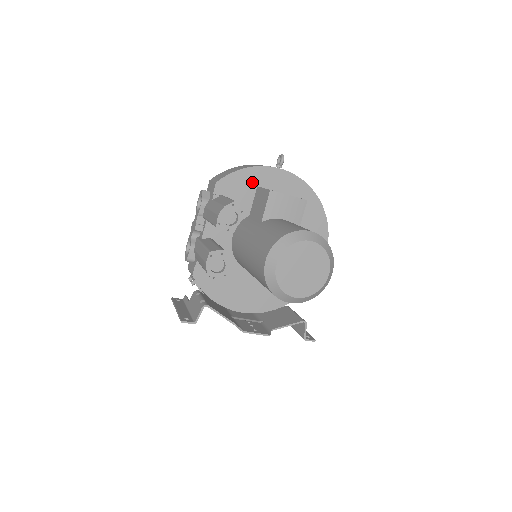
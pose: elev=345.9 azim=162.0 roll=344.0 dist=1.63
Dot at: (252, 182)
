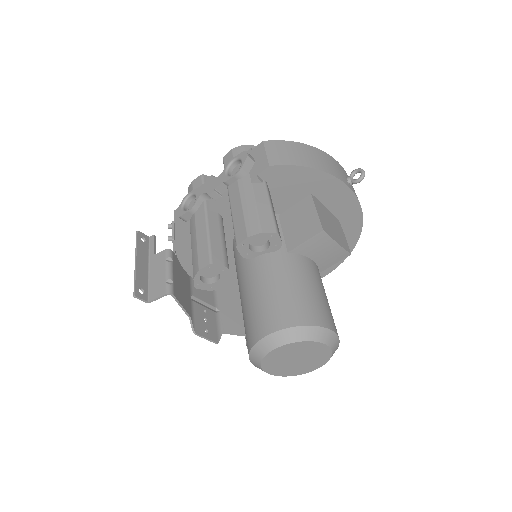
Dot at: (309, 185)
